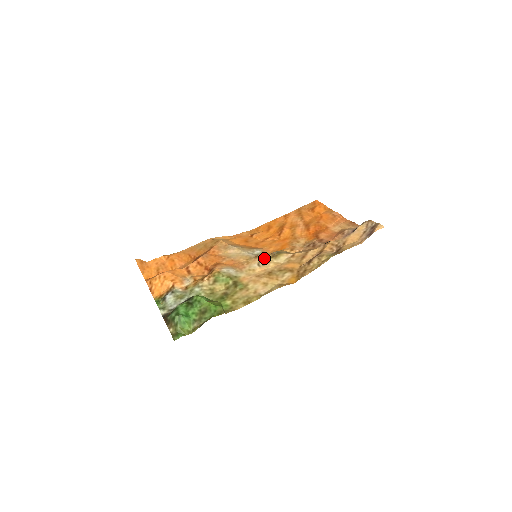
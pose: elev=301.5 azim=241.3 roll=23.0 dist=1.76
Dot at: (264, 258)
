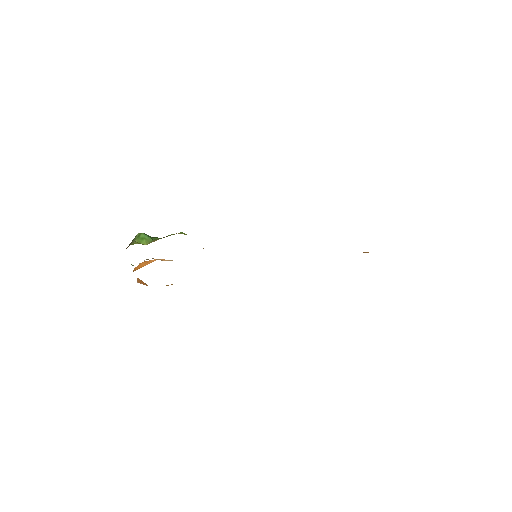
Dot at: occluded
